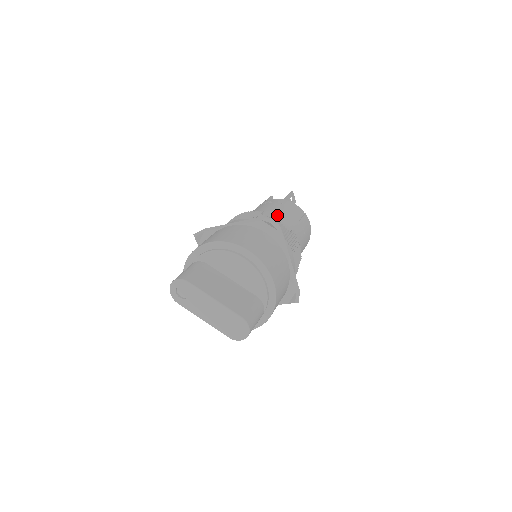
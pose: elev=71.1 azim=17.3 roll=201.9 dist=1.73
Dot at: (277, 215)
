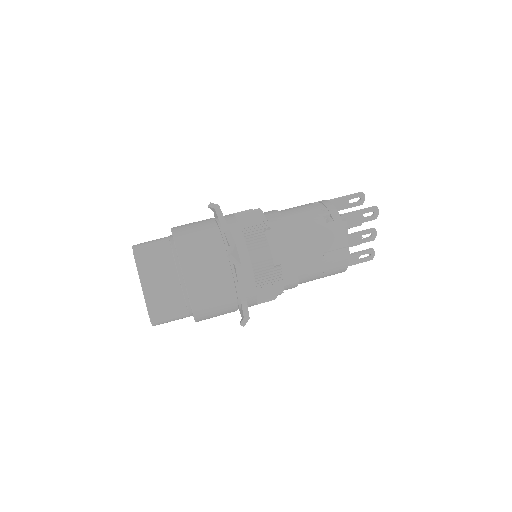
Dot at: (290, 237)
